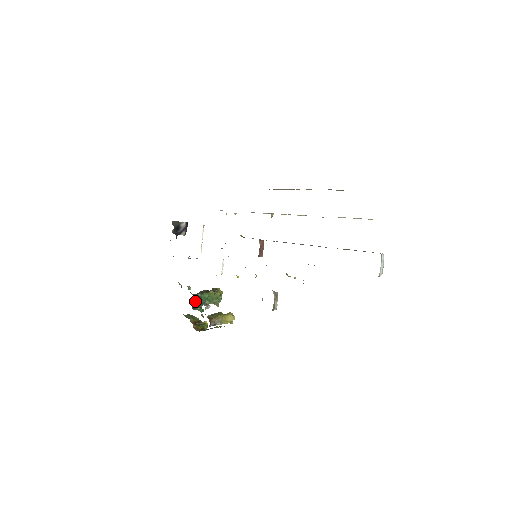
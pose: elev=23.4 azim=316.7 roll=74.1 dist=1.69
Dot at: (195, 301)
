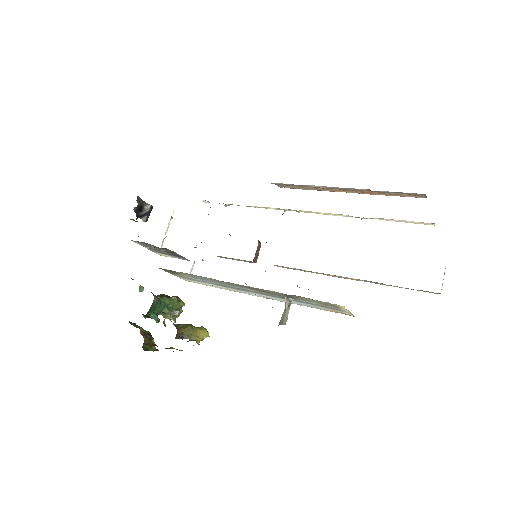
Dot at: (154, 303)
